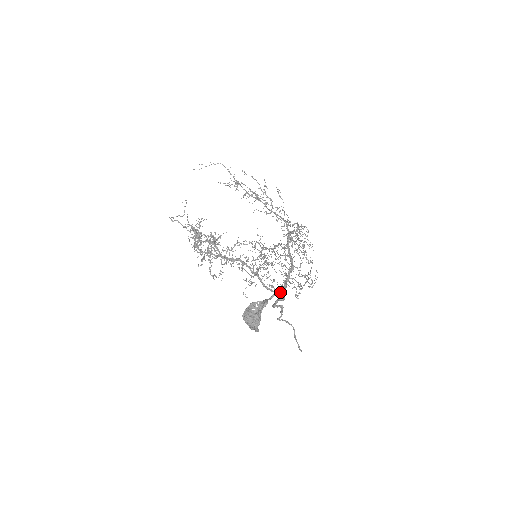
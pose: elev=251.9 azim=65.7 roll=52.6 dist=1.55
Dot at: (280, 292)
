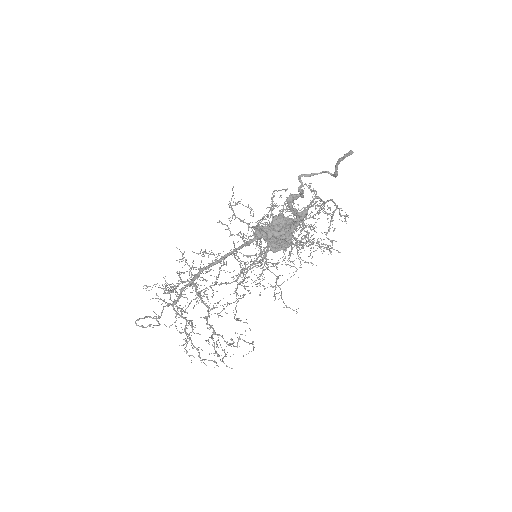
Dot at: (299, 220)
